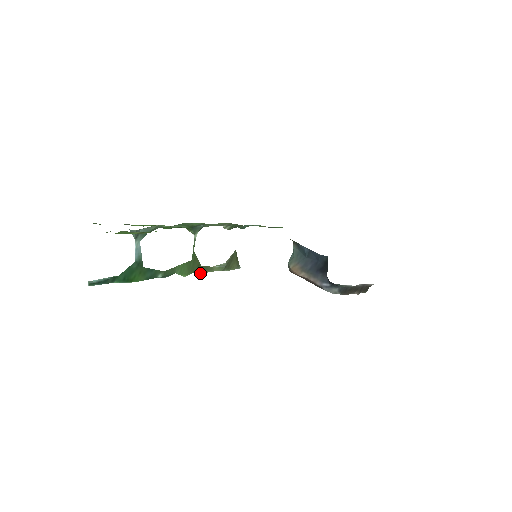
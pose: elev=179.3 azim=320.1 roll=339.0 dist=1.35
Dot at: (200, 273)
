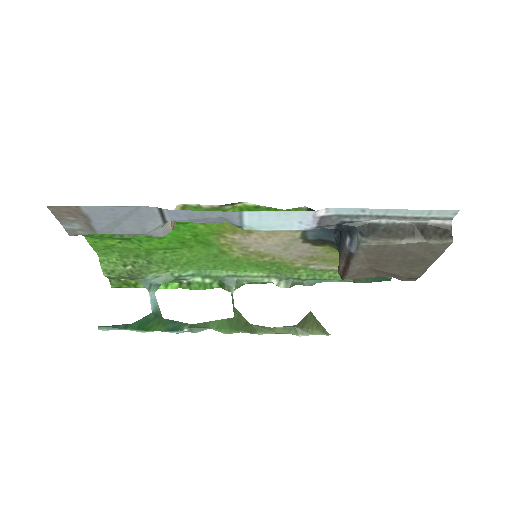
Dot at: (252, 333)
